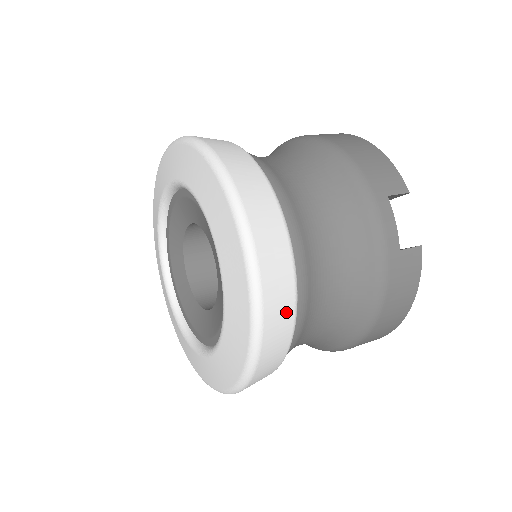
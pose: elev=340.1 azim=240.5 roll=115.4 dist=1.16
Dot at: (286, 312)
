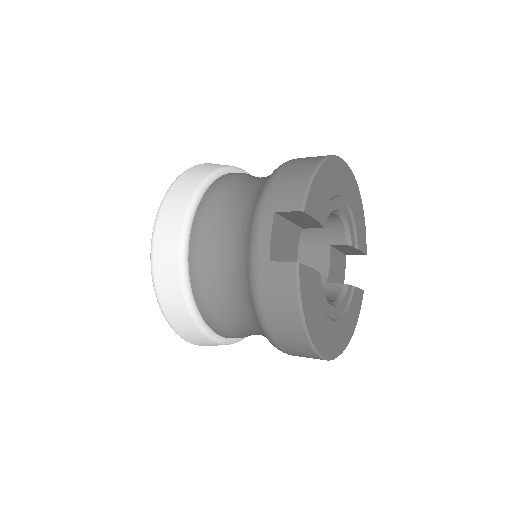
Dot at: (174, 284)
